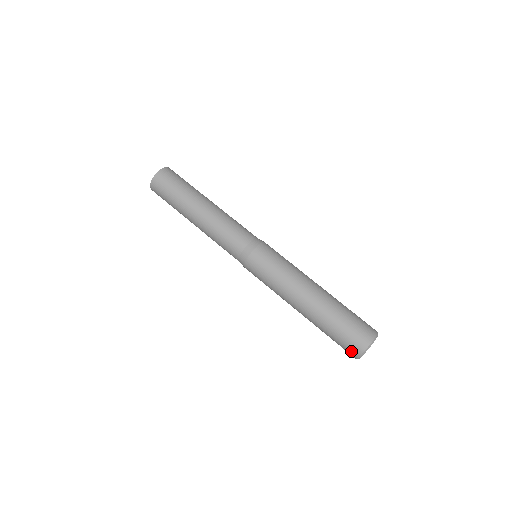
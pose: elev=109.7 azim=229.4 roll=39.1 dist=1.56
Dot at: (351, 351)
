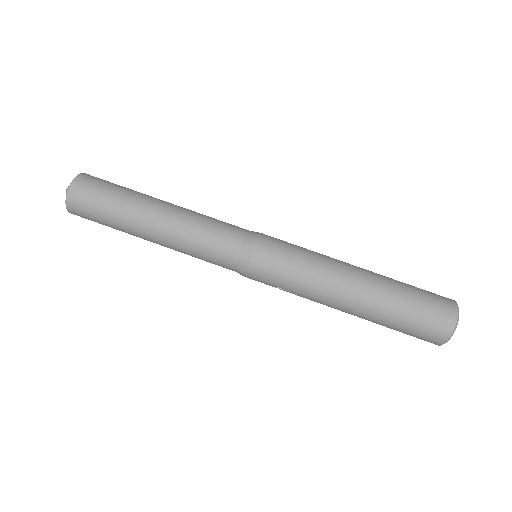
Dot at: (441, 326)
